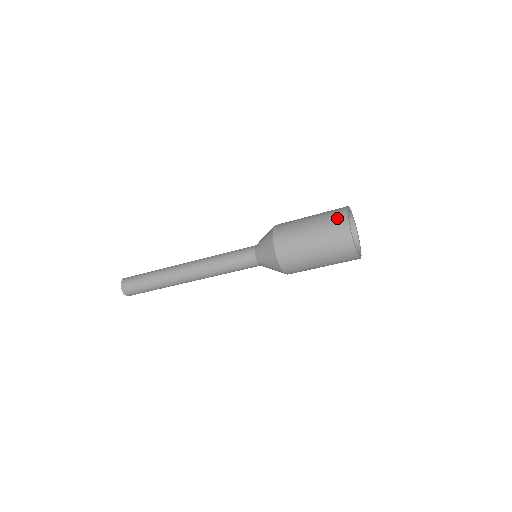
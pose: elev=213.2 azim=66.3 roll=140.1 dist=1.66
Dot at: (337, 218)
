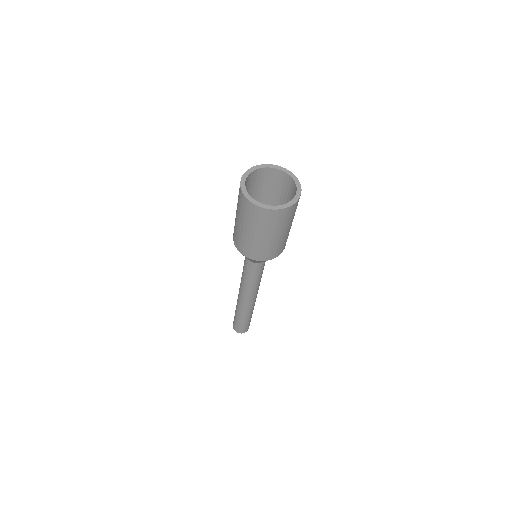
Dot at: (240, 198)
